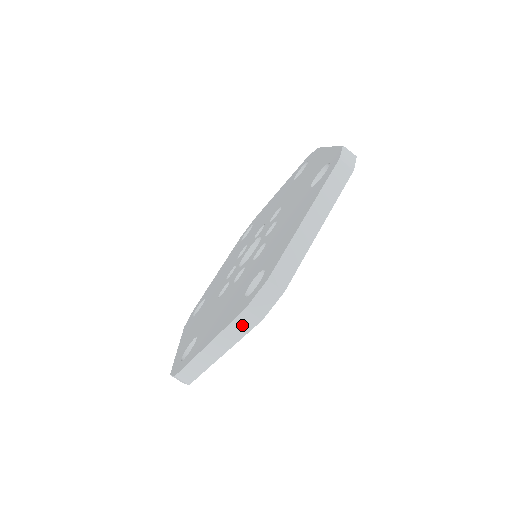
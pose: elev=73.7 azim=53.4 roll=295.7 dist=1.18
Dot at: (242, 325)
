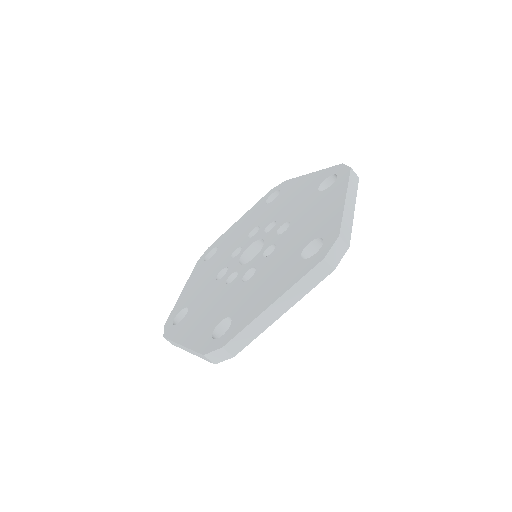
Dot at: (202, 357)
